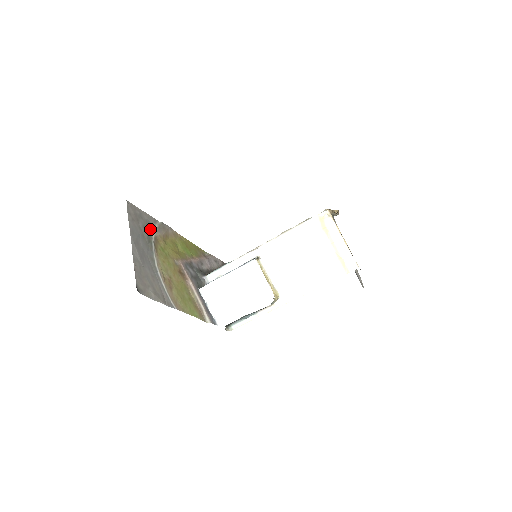
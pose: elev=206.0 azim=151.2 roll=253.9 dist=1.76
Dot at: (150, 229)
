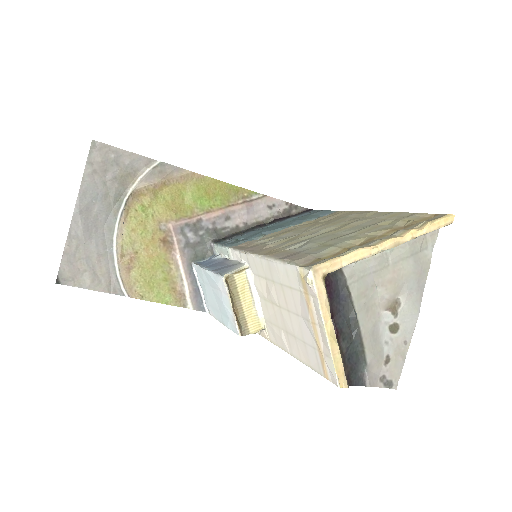
Dot at: (129, 179)
